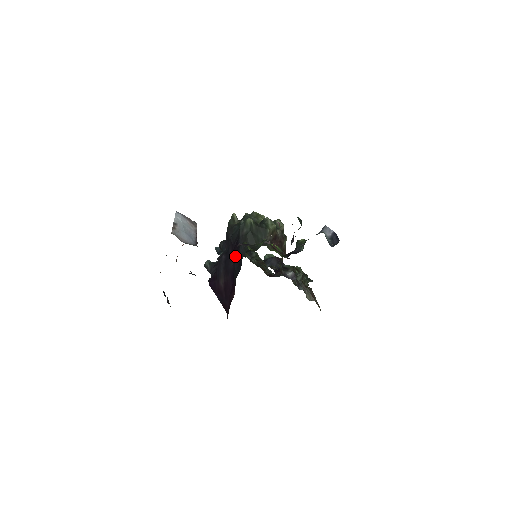
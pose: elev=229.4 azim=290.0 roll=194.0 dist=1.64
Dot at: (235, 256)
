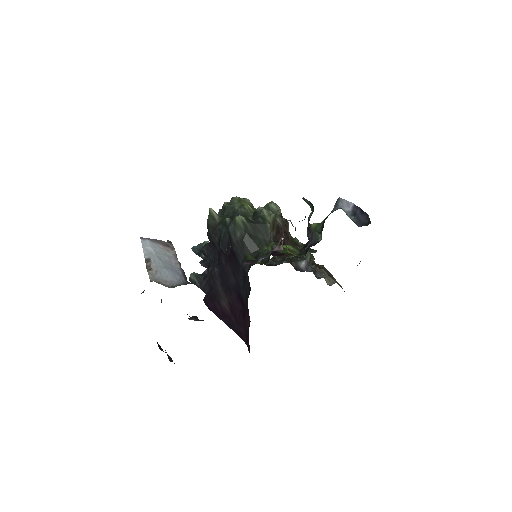
Dot at: (234, 269)
